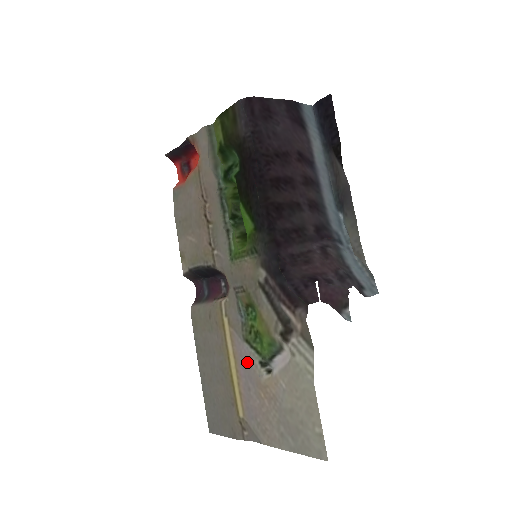
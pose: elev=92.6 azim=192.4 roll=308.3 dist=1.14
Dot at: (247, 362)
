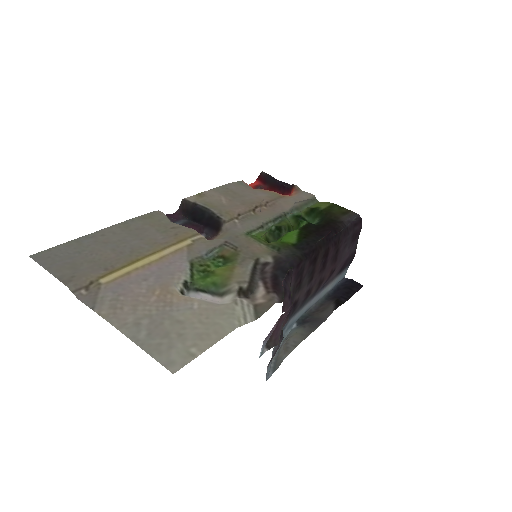
Dot at: (172, 270)
